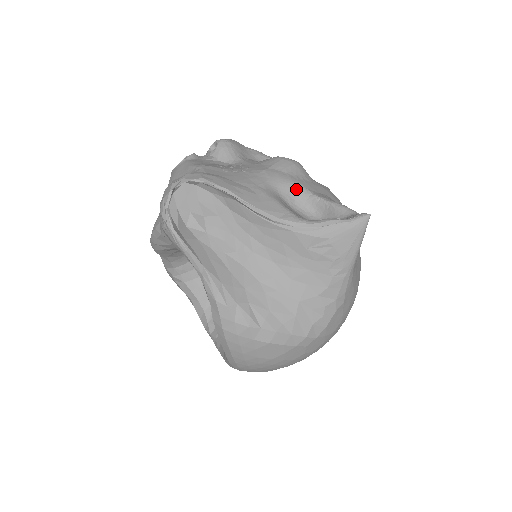
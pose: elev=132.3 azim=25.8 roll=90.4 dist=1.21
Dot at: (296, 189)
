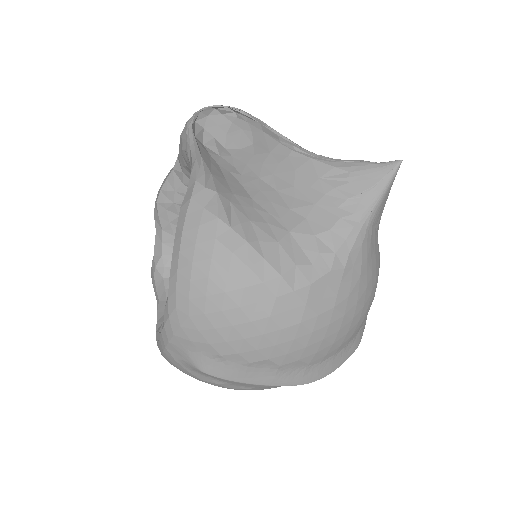
Dot at: occluded
